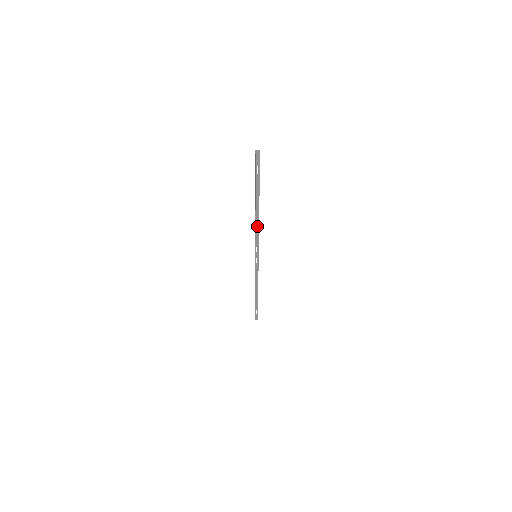
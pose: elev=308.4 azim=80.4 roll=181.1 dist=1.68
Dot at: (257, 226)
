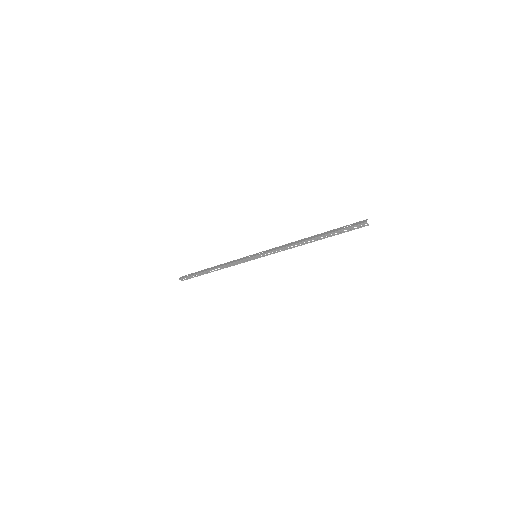
Dot at: (288, 245)
